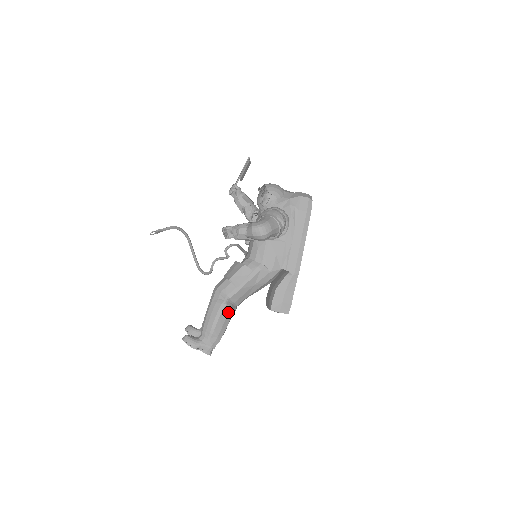
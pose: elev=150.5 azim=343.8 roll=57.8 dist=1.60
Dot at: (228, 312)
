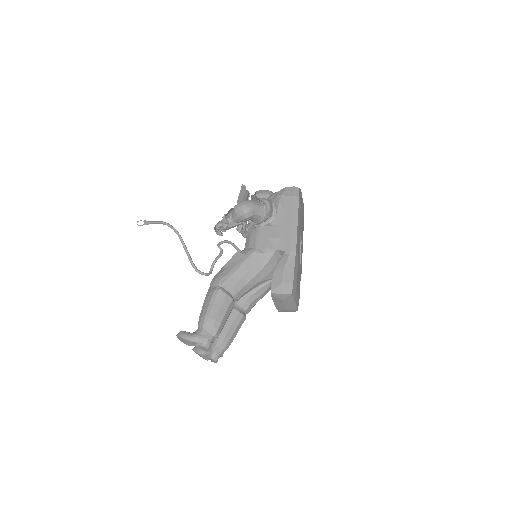
Dot at: (223, 299)
